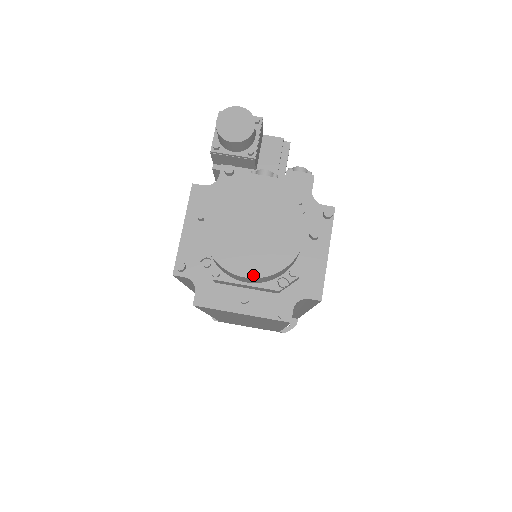
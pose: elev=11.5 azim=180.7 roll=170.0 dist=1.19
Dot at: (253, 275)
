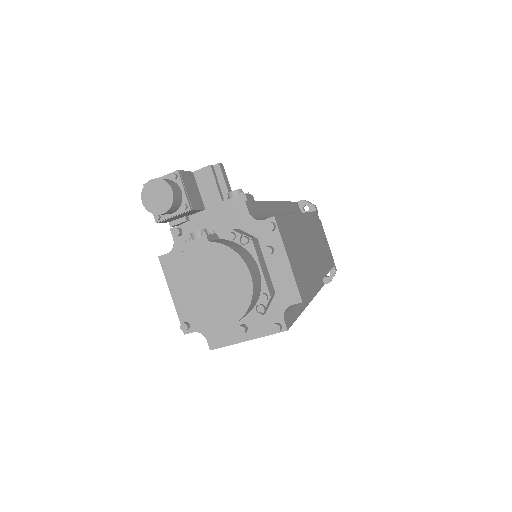
Dot at: (229, 324)
